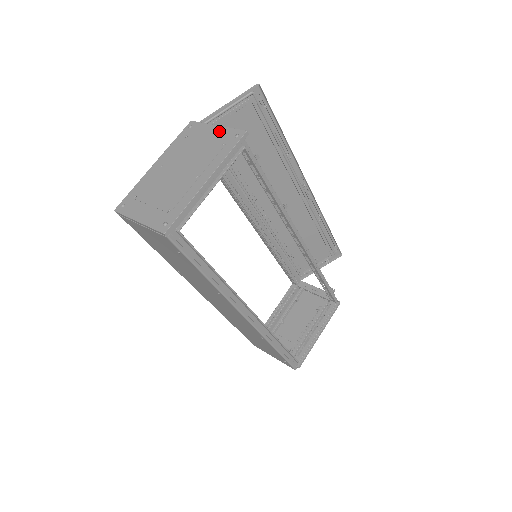
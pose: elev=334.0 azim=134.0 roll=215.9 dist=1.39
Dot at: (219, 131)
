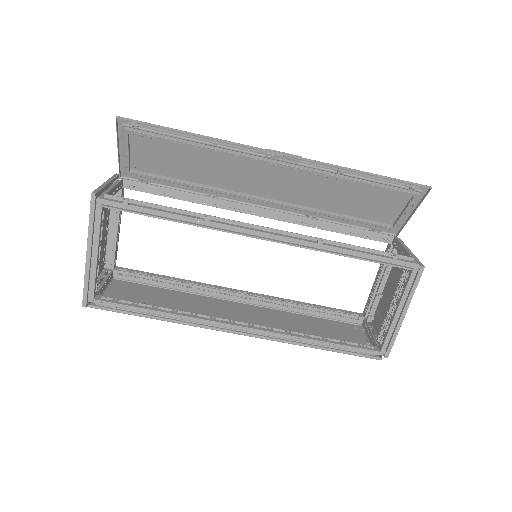
Dot at: occluded
